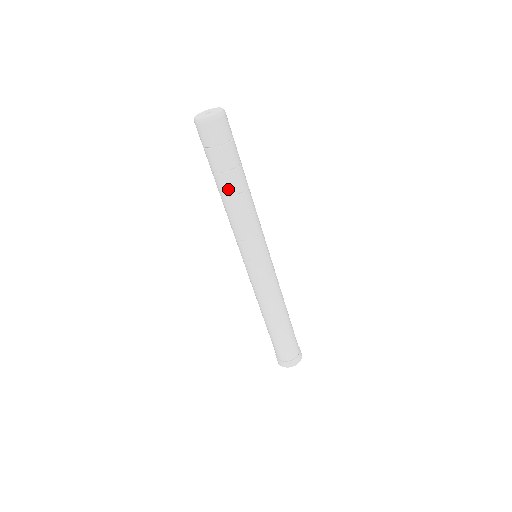
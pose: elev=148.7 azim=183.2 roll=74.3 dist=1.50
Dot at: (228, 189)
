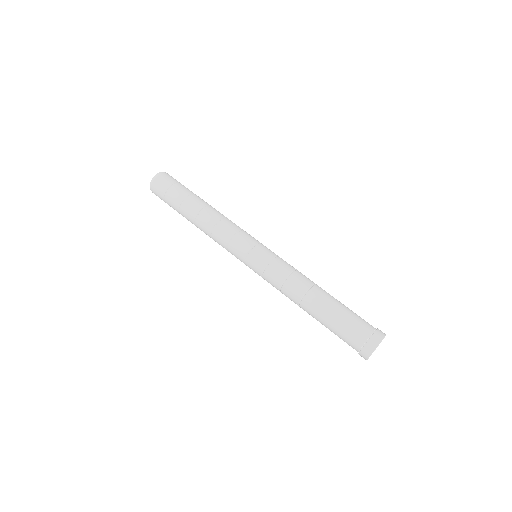
Dot at: (193, 211)
